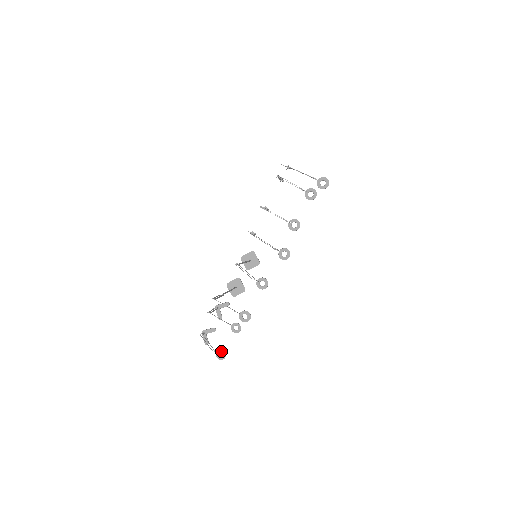
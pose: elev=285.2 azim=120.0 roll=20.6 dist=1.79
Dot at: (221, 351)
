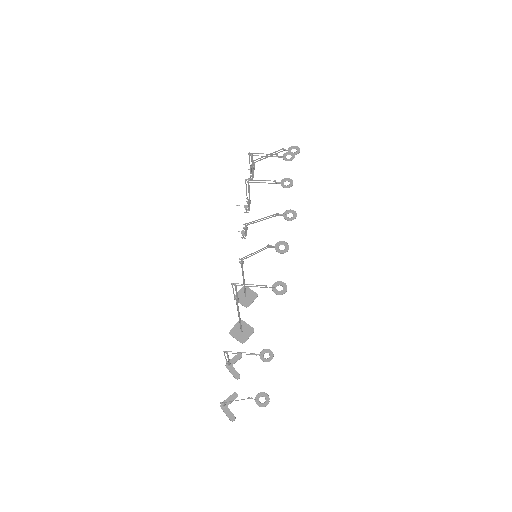
Dot at: (260, 394)
